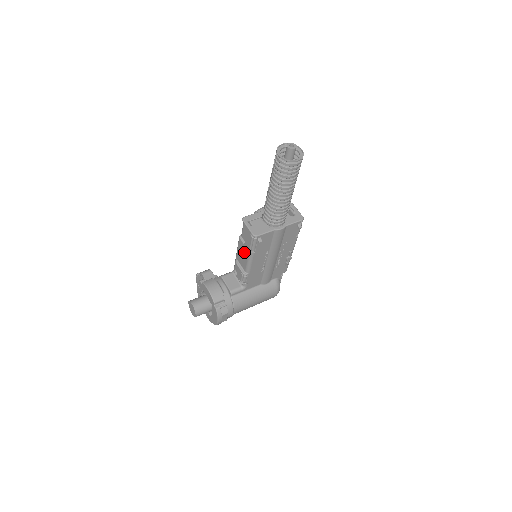
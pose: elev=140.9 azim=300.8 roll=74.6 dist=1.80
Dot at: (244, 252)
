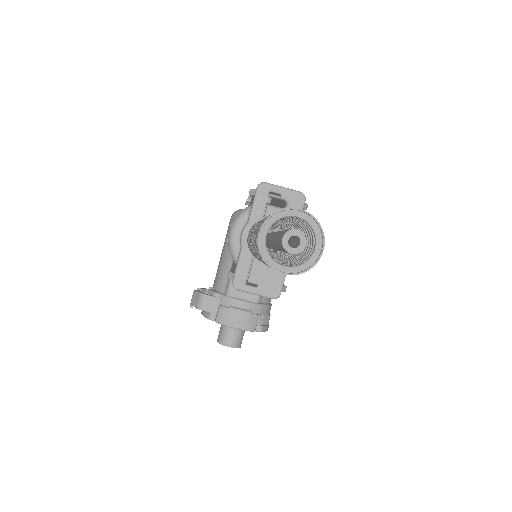
Dot at: occluded
